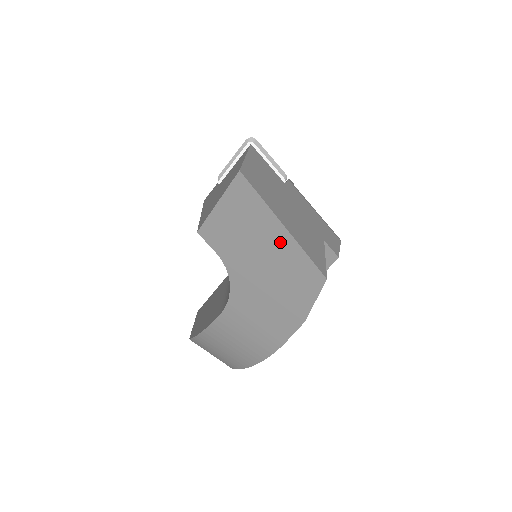
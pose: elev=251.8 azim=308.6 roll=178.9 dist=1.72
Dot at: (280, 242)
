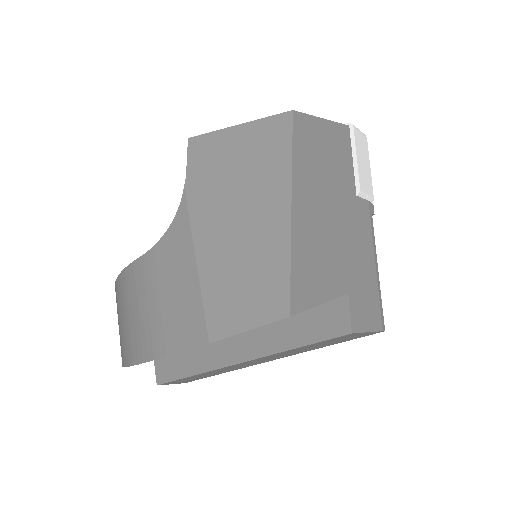
Dot at: (269, 219)
